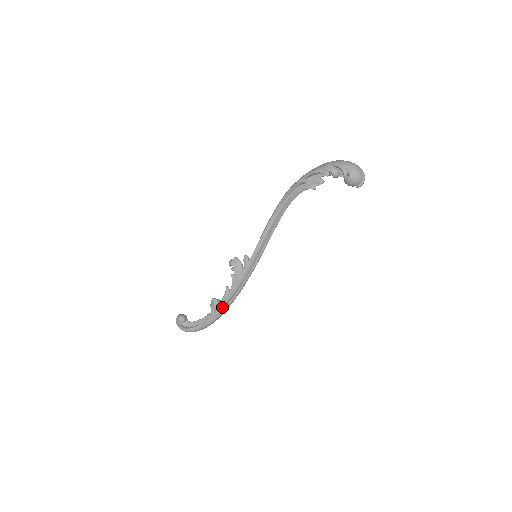
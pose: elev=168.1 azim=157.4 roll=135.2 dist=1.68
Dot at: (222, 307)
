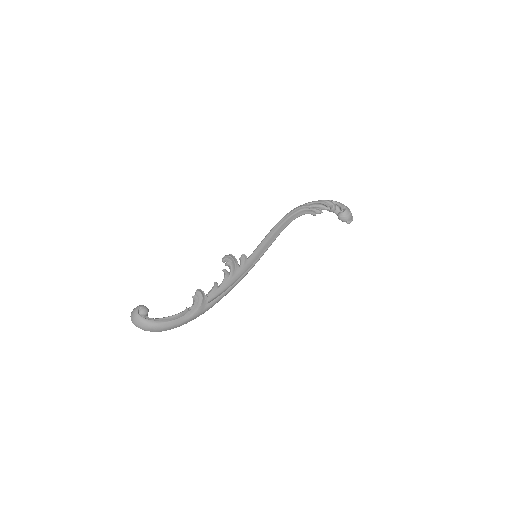
Dot at: (208, 302)
